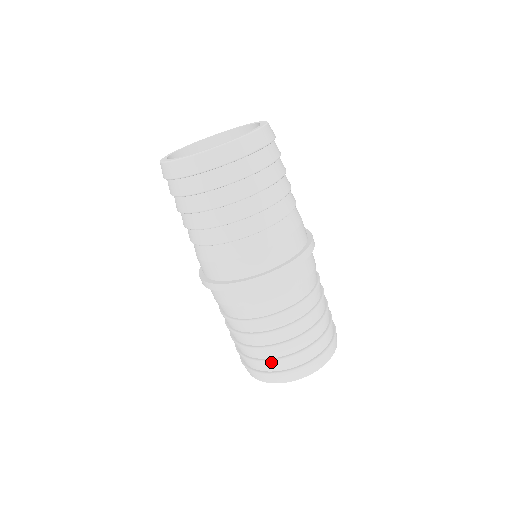
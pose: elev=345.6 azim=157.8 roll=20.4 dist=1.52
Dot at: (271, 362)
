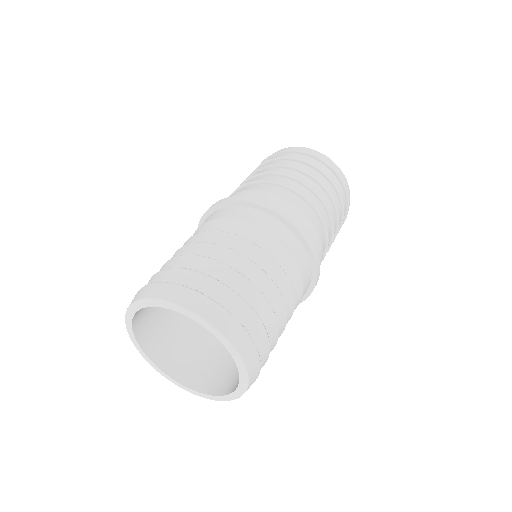
Dot at: (166, 270)
